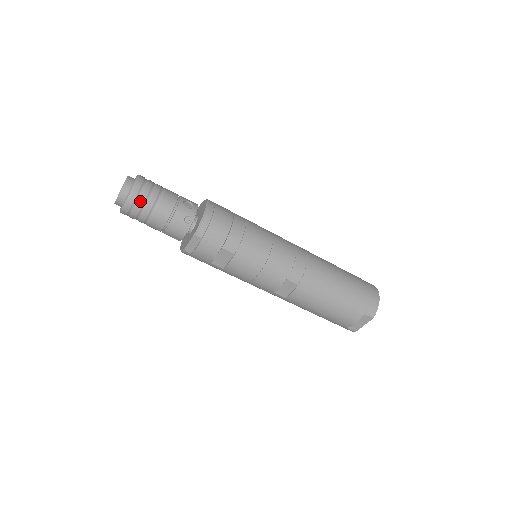
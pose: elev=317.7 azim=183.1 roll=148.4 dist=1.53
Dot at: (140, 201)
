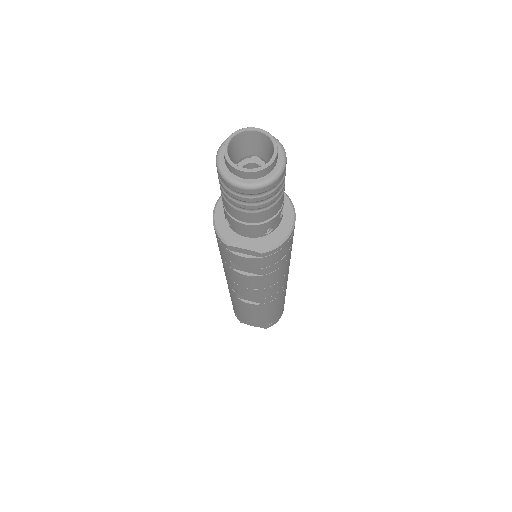
Dot at: (263, 197)
